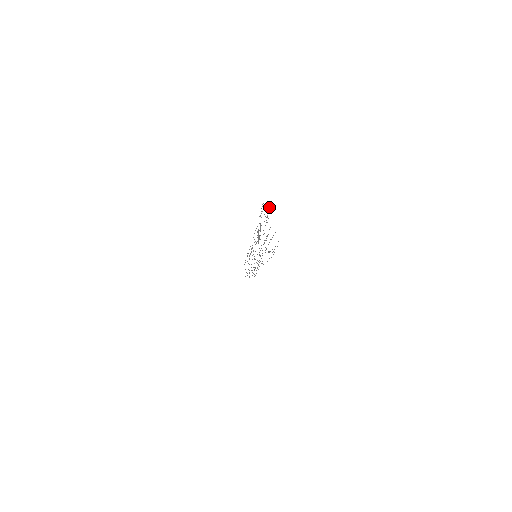
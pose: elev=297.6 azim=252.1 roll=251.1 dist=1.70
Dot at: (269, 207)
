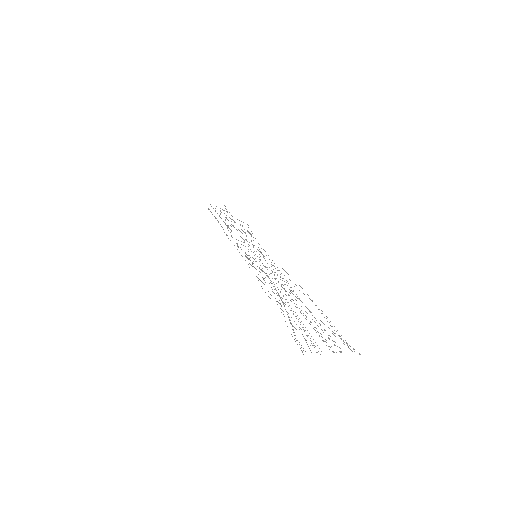
Dot at: occluded
